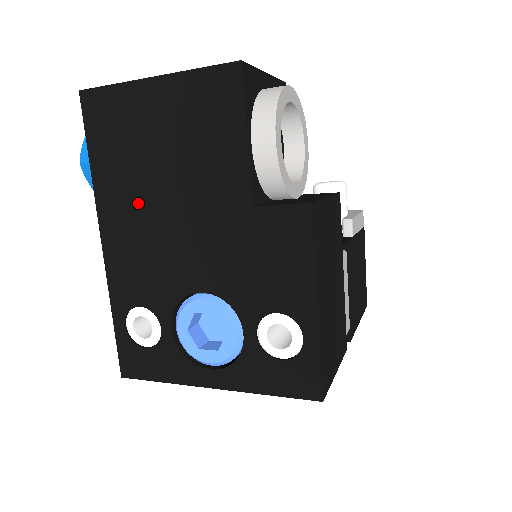
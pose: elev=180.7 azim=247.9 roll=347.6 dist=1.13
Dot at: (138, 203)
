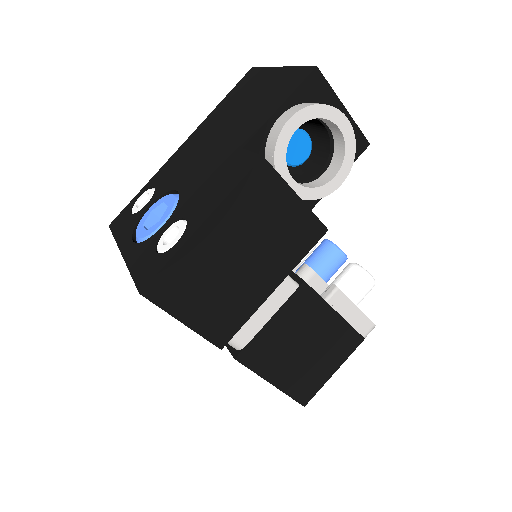
Dot at: (211, 130)
